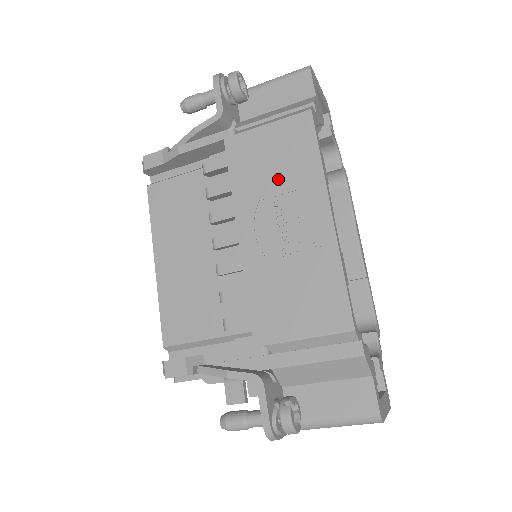
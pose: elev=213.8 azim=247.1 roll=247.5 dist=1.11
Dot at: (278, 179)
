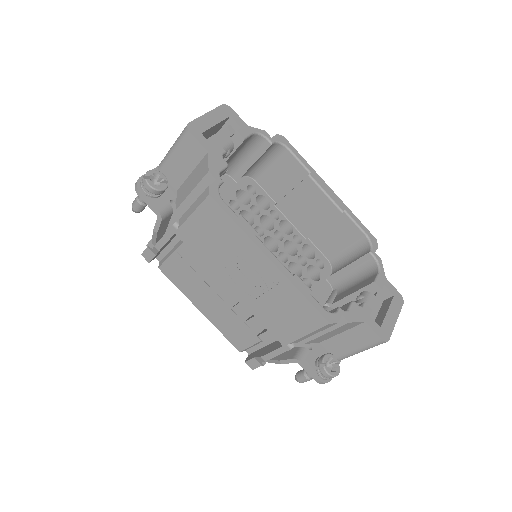
Dot at: (225, 249)
